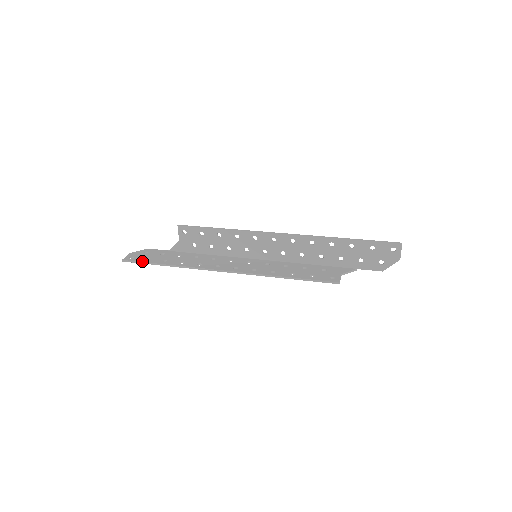
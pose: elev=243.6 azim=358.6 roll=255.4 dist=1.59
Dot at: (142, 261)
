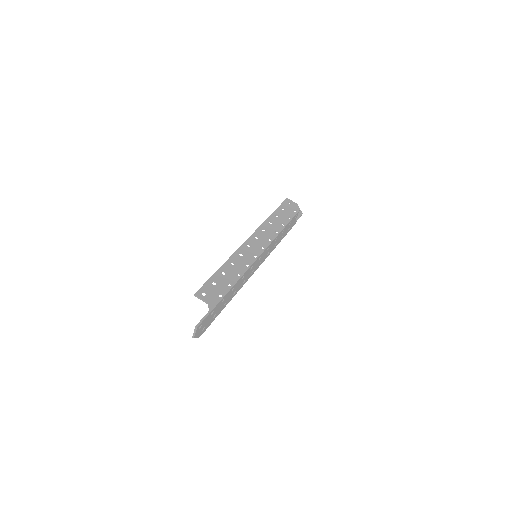
Dot at: (209, 311)
